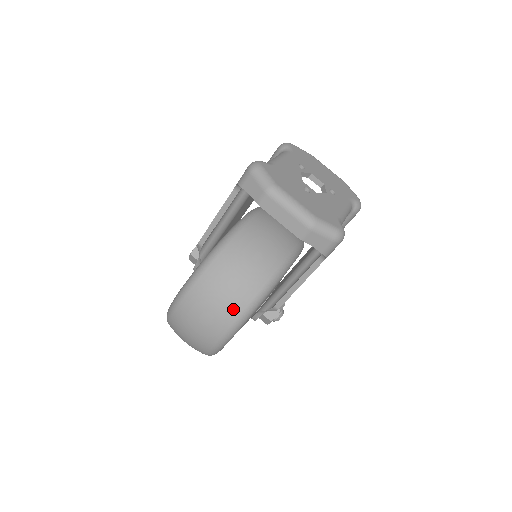
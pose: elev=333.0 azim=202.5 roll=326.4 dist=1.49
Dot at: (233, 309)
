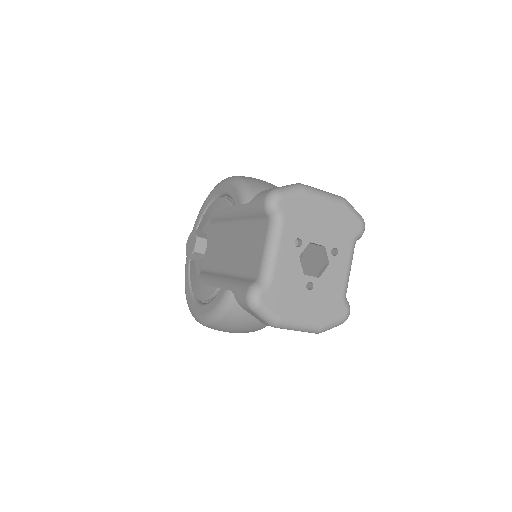
Dot at: (252, 331)
